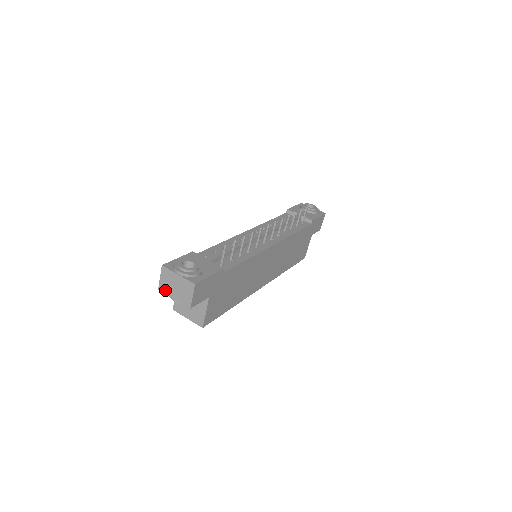
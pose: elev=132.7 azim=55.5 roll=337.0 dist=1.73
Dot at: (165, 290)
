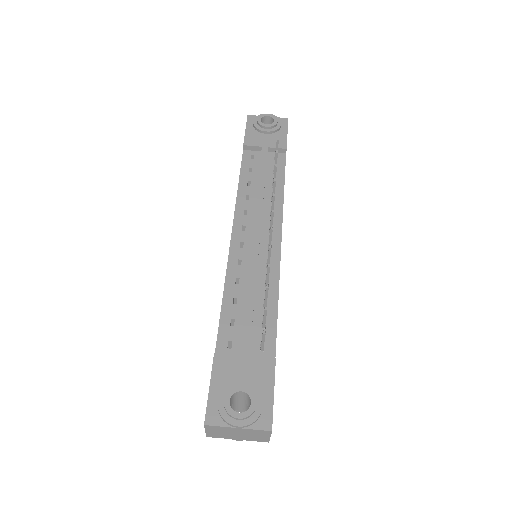
Dot at: (219, 437)
